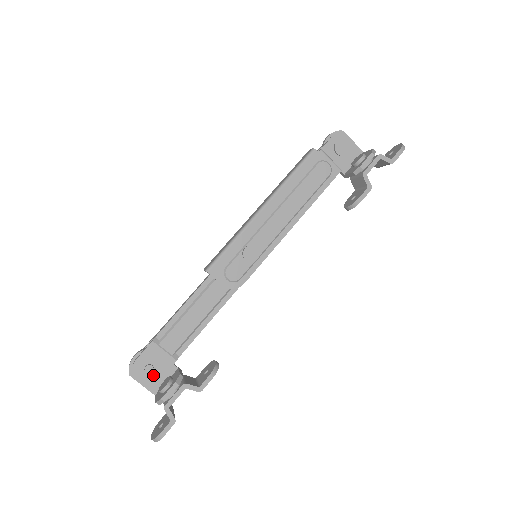
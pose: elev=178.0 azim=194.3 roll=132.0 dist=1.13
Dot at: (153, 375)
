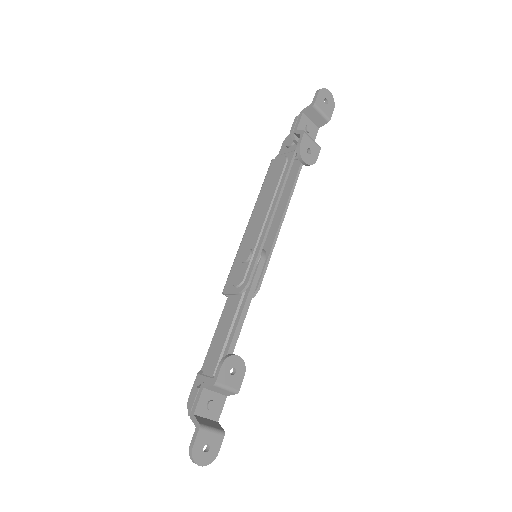
Dot at: occluded
